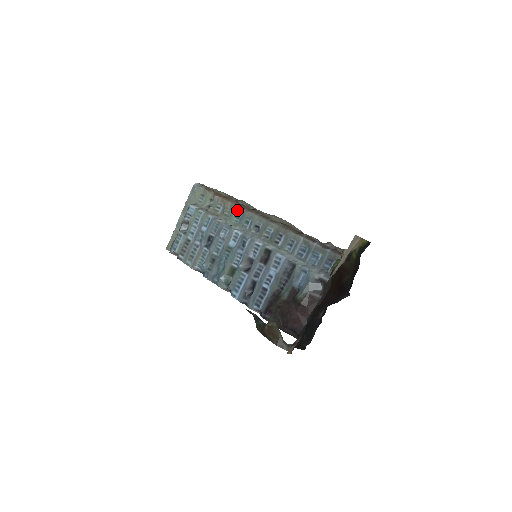
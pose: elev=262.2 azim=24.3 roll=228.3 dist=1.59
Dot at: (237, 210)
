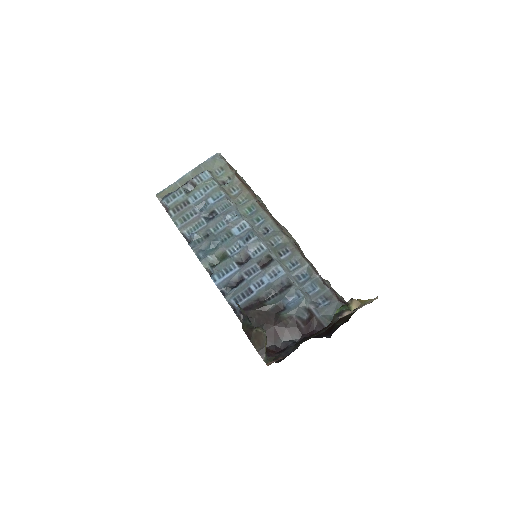
Dot at: (253, 203)
